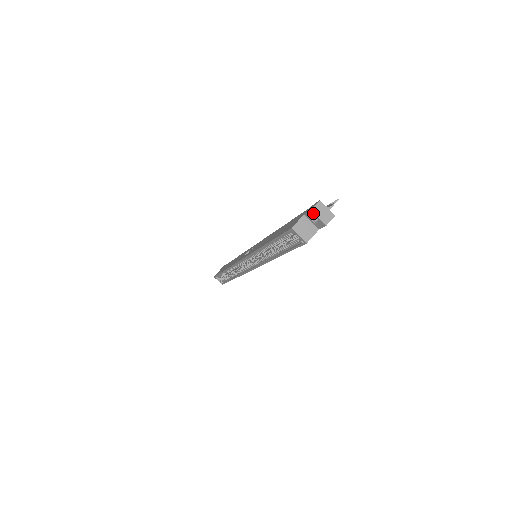
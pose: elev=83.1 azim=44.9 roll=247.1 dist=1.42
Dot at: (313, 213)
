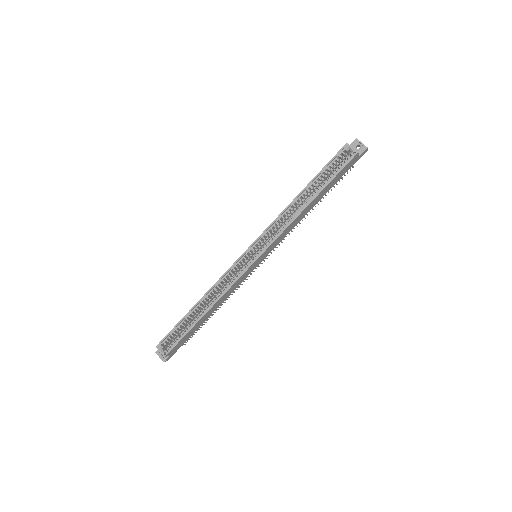
Dot at: (358, 140)
